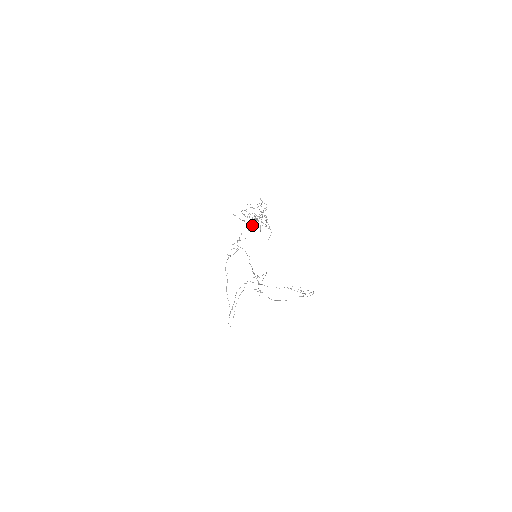
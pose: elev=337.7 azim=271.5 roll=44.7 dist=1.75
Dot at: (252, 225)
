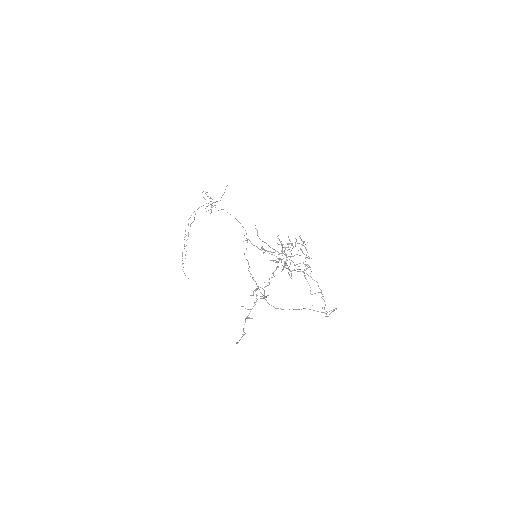
Dot at: occluded
